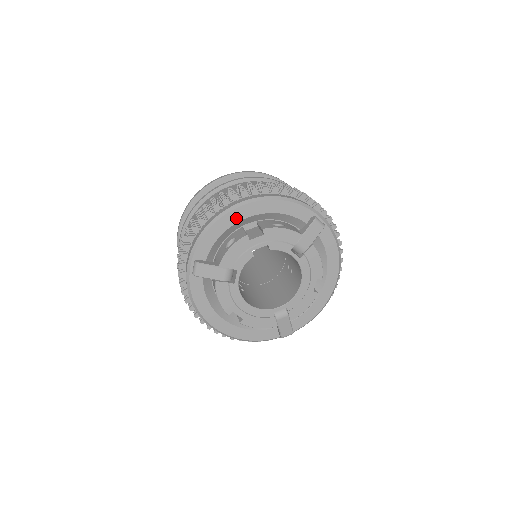
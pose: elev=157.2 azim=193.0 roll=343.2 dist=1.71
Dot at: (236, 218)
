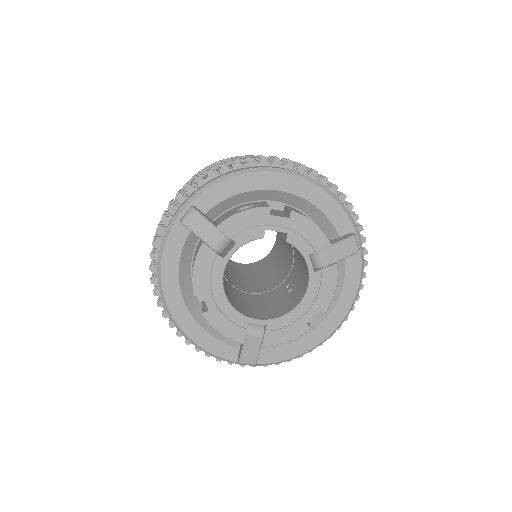
Dot at: (267, 183)
